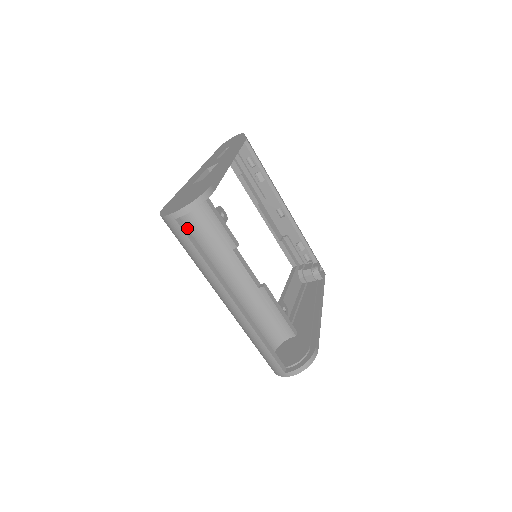
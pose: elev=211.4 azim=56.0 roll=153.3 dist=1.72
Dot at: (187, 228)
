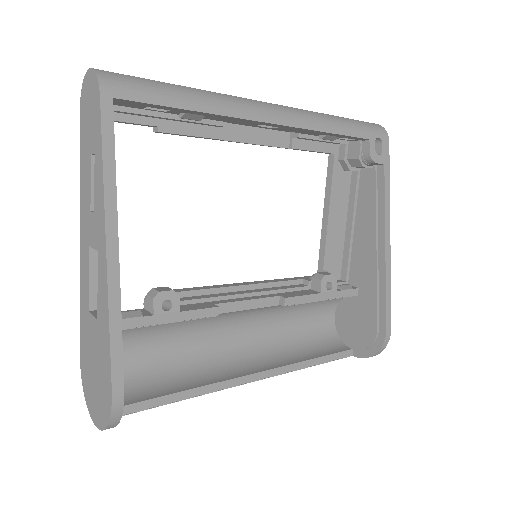
Dot at: (132, 347)
